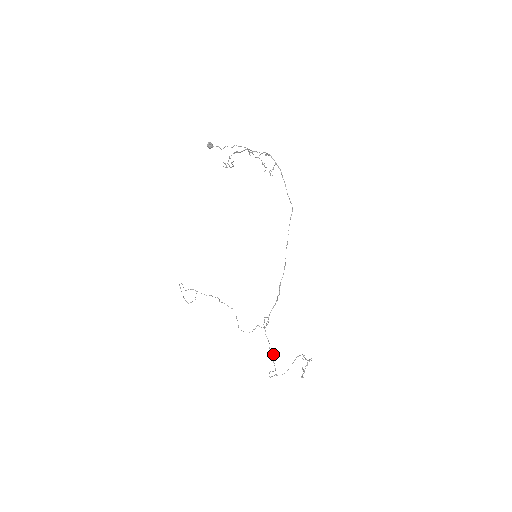
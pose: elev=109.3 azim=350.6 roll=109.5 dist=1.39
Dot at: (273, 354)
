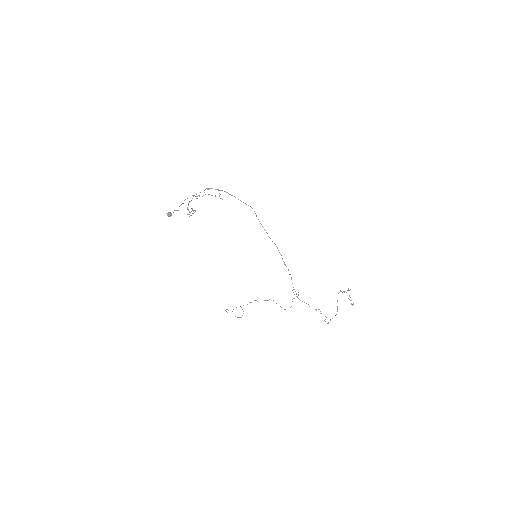
Dot at: (316, 309)
